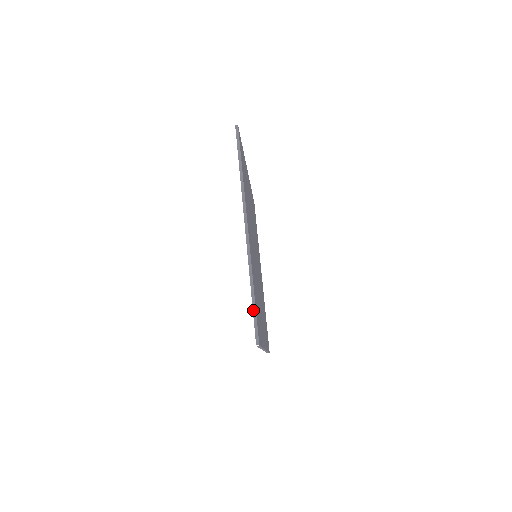
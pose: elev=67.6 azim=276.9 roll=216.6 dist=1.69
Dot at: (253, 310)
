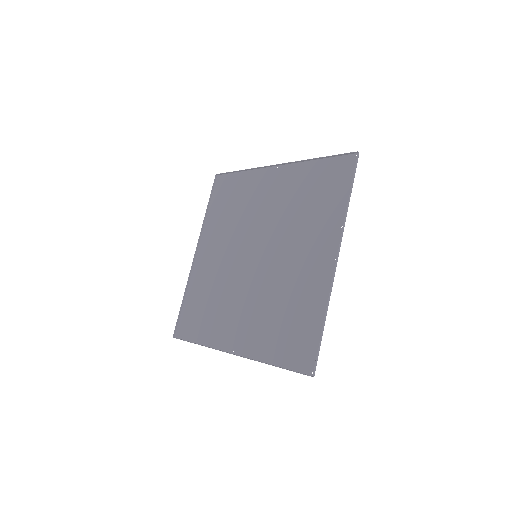
Dot at: occluded
